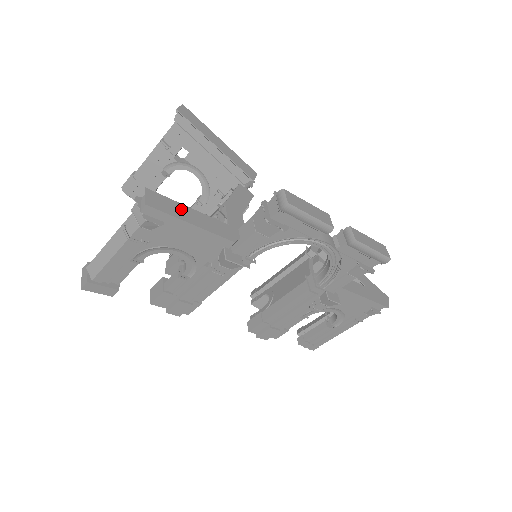
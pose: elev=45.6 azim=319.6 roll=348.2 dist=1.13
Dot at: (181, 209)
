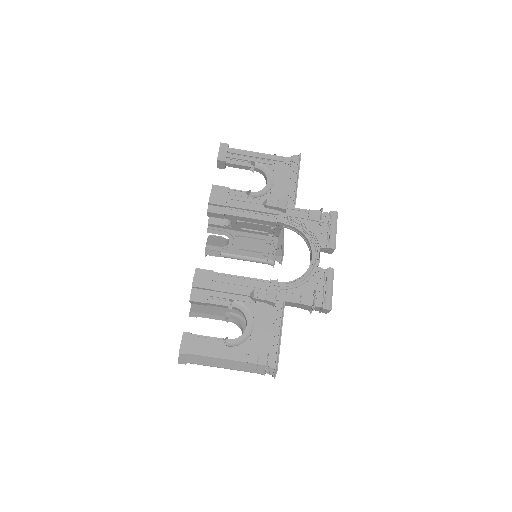
Dot at: occluded
